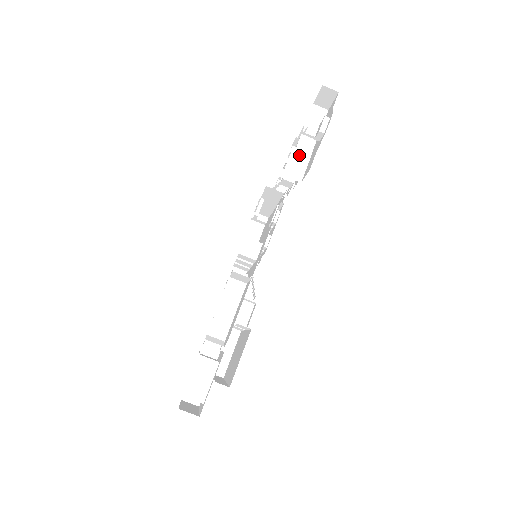
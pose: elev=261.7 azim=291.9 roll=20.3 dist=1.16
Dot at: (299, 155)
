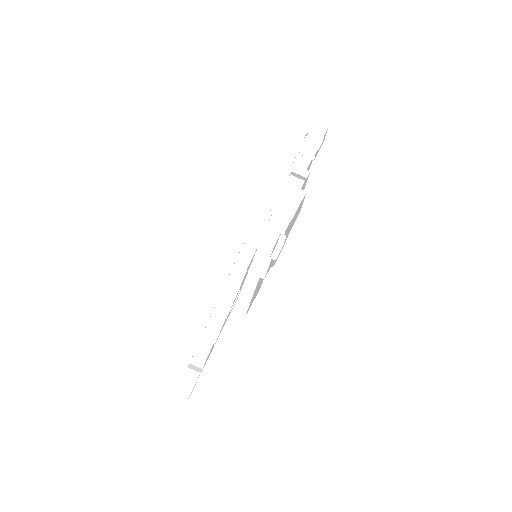
Dot at: (270, 234)
